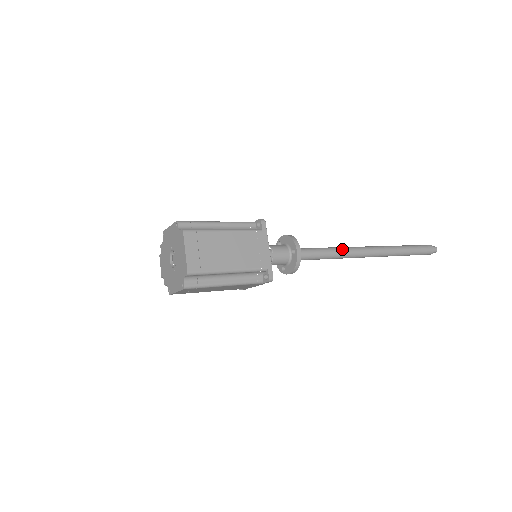
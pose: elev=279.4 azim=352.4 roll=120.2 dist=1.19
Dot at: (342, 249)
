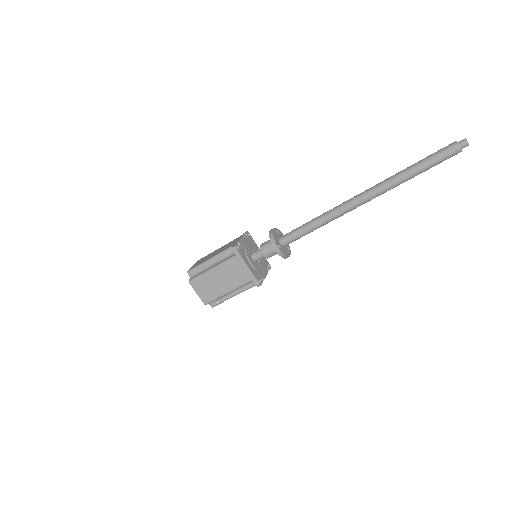
Dot at: (327, 216)
